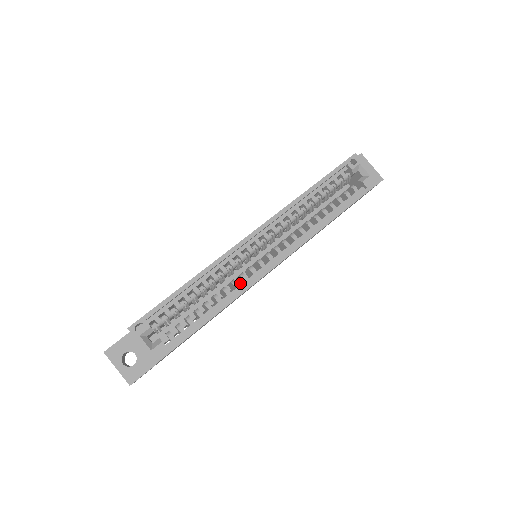
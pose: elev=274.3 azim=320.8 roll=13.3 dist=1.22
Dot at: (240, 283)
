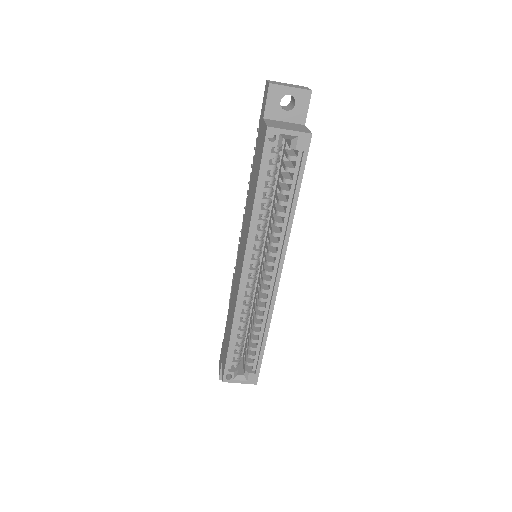
Dot at: occluded
